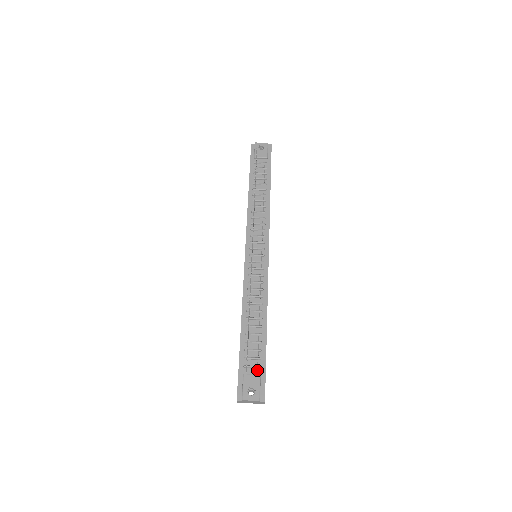
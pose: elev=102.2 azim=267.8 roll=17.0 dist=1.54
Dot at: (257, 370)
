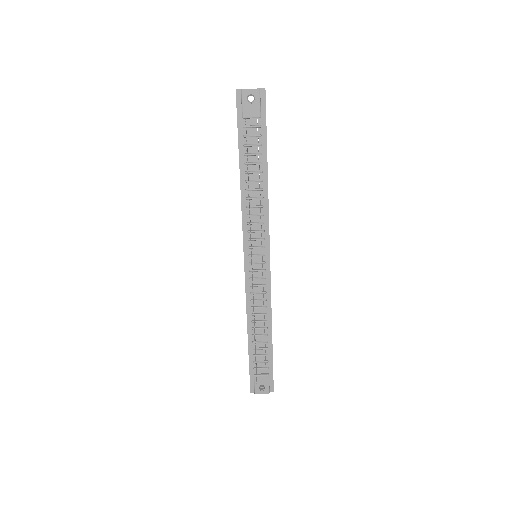
Dot at: (265, 366)
